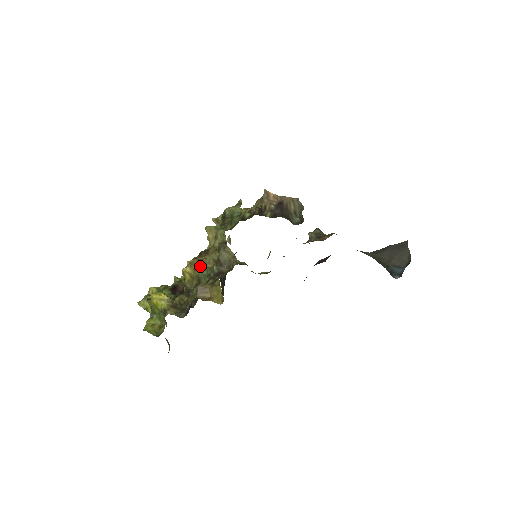
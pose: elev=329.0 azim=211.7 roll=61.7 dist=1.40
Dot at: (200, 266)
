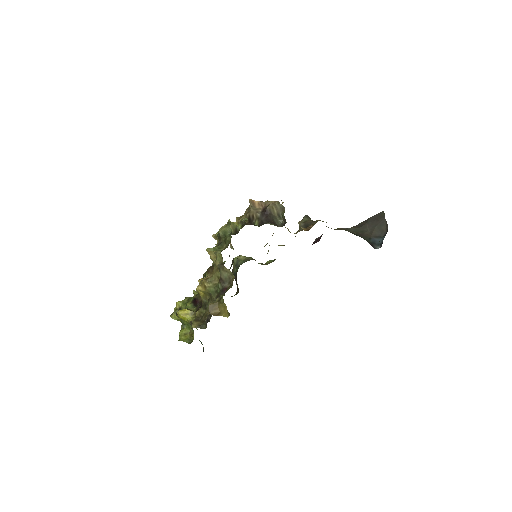
Dot at: (208, 284)
